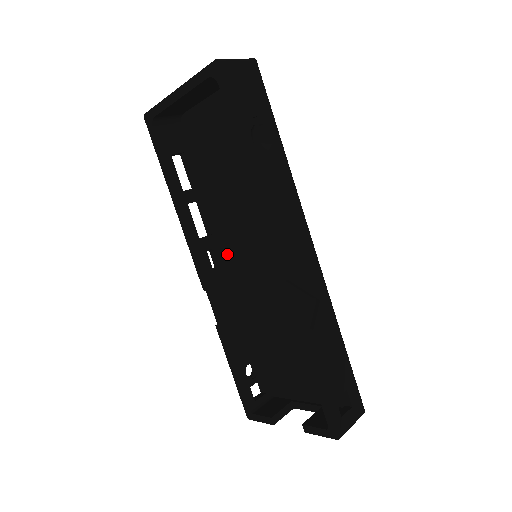
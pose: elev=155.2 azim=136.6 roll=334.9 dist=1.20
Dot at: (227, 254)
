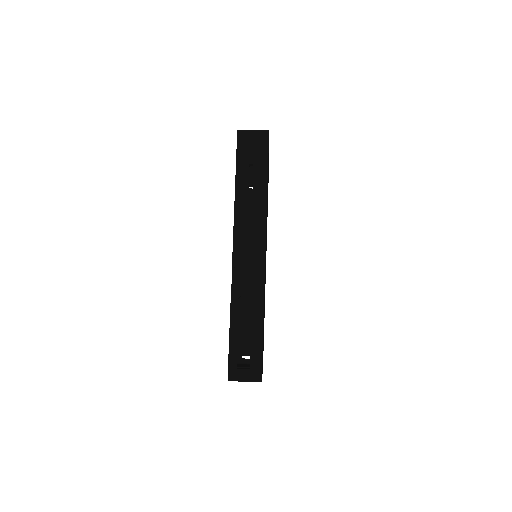
Dot at: occluded
